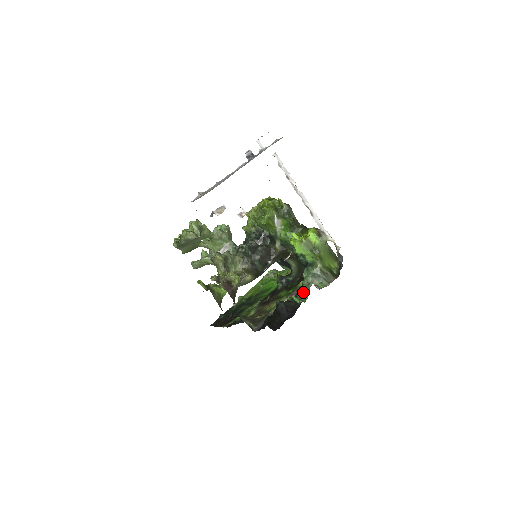
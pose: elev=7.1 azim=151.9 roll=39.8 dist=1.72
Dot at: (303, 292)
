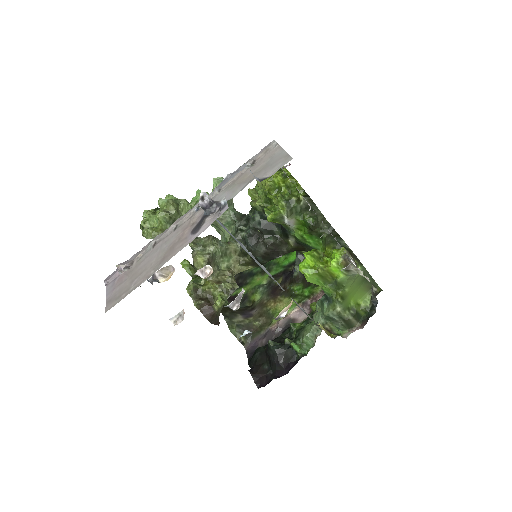
Dot at: (307, 338)
